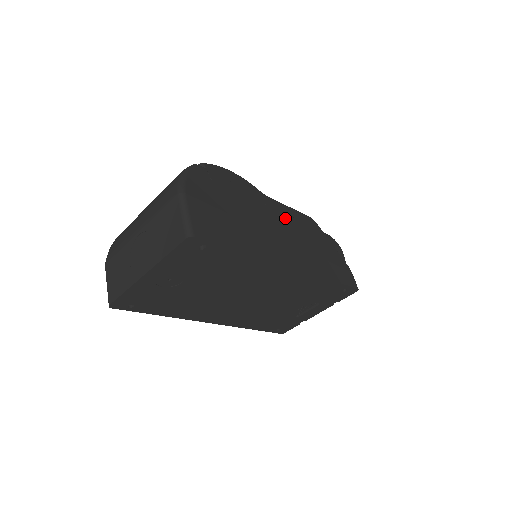
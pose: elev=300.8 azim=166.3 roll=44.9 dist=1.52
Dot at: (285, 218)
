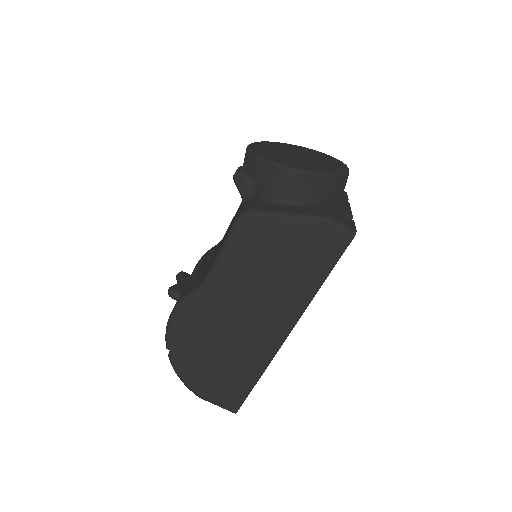
Dot at: (235, 285)
